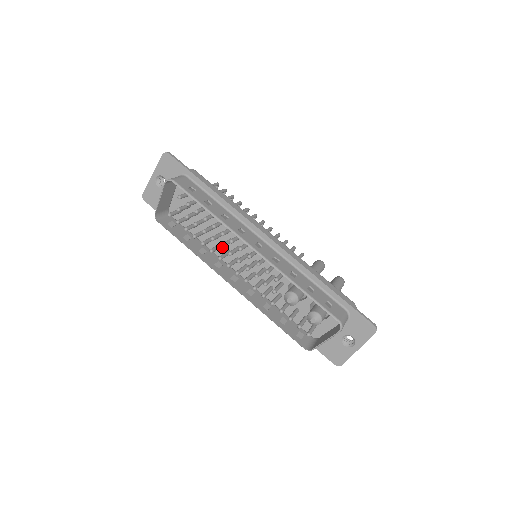
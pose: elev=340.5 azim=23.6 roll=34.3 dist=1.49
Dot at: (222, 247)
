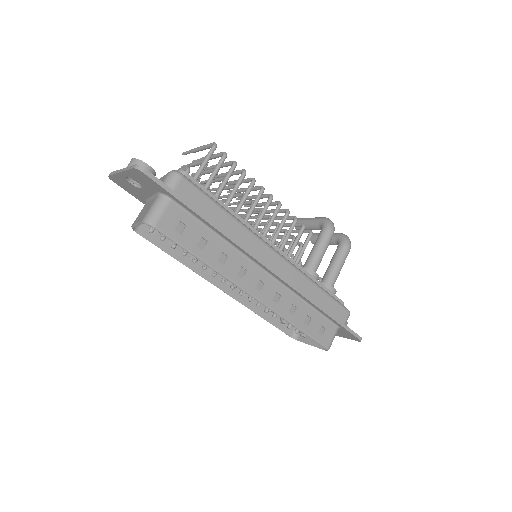
Dot at: occluded
